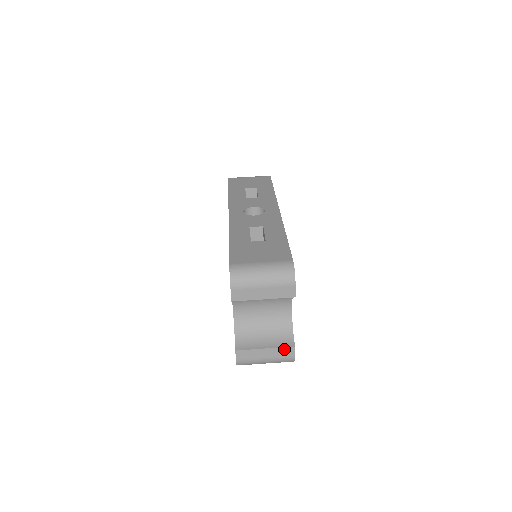
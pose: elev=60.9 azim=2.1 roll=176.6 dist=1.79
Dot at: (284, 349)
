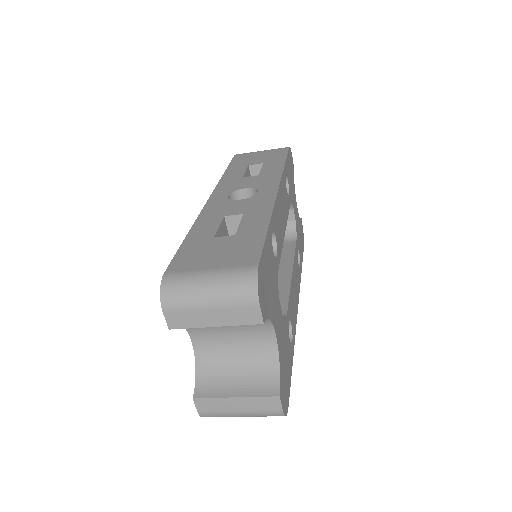
Dot at: (264, 399)
